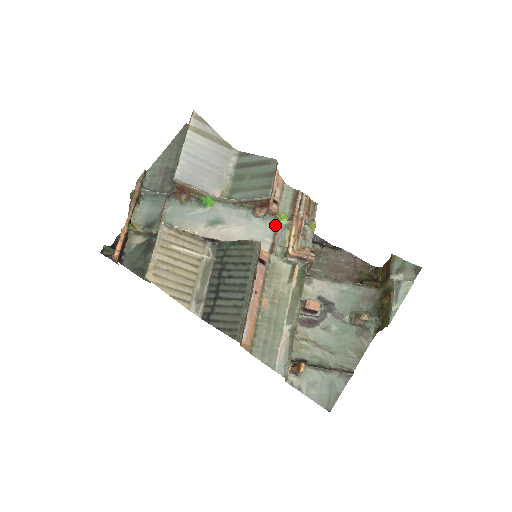
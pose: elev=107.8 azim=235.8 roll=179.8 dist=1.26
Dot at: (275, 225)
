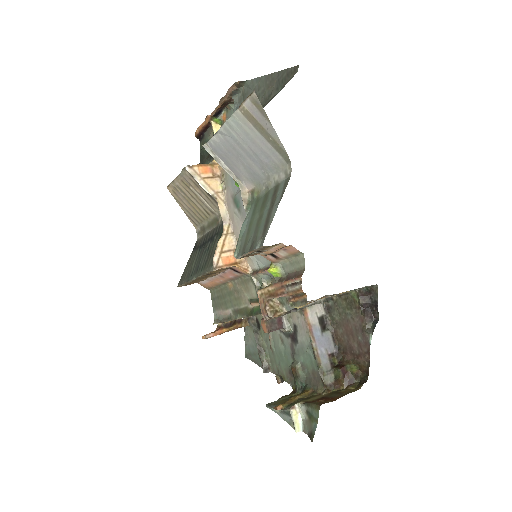
Dot at: occluded
